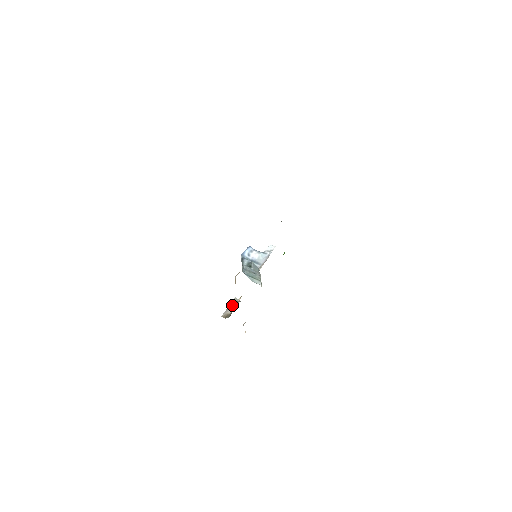
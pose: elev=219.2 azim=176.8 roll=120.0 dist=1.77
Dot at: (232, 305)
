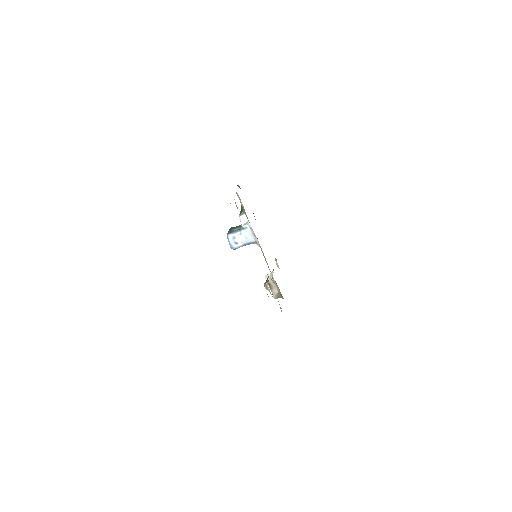
Dot at: (271, 286)
